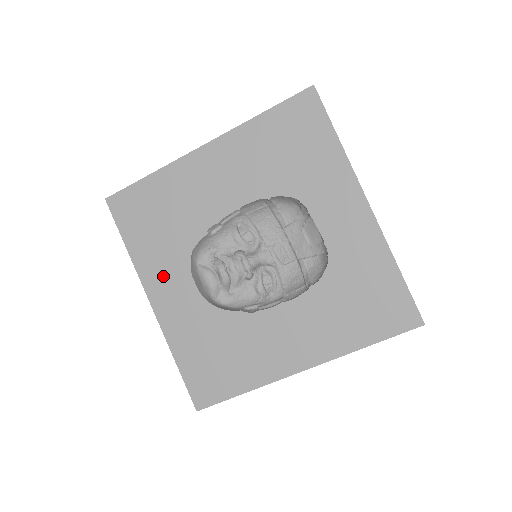
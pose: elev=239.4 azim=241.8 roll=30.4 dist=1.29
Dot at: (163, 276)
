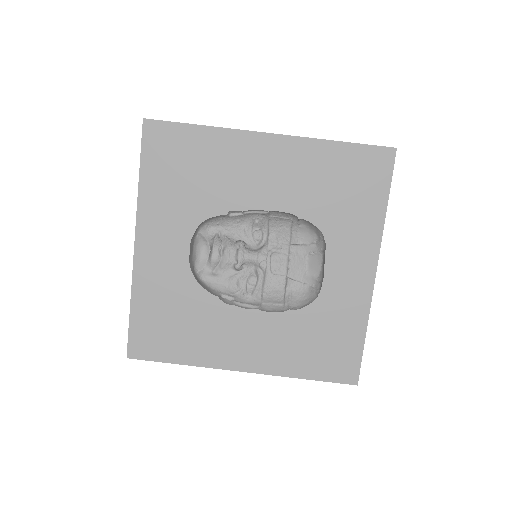
Dot at: (162, 226)
